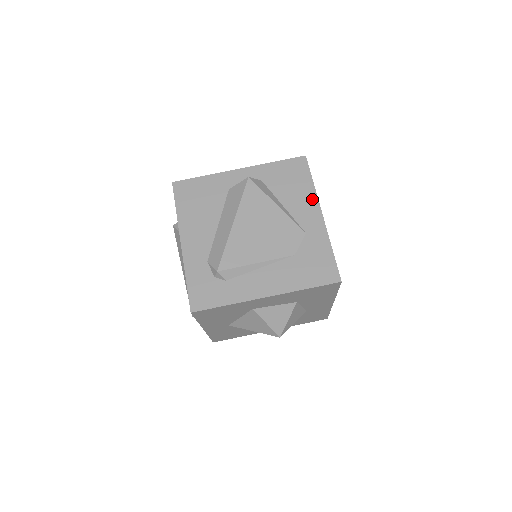
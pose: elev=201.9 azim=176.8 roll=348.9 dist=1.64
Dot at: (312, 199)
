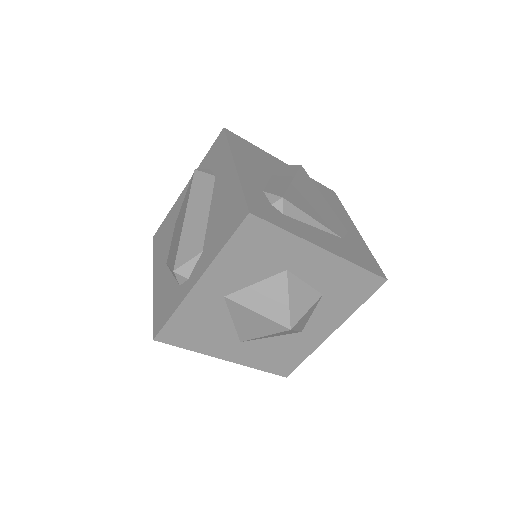
Dot at: (347, 216)
